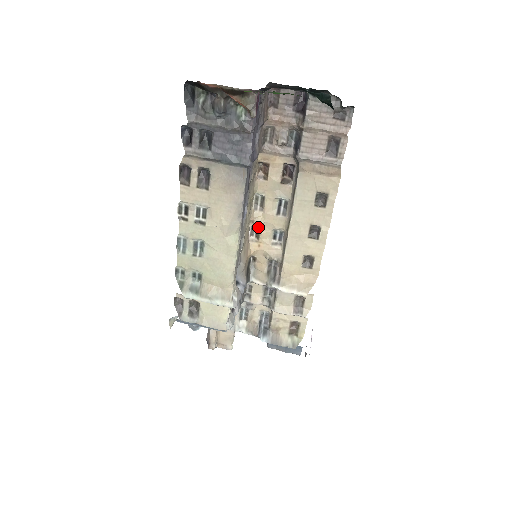
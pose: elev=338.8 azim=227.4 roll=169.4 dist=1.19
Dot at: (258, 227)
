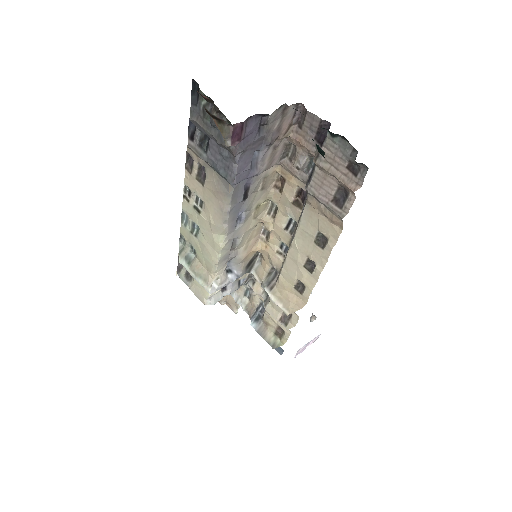
Dot at: occluded
